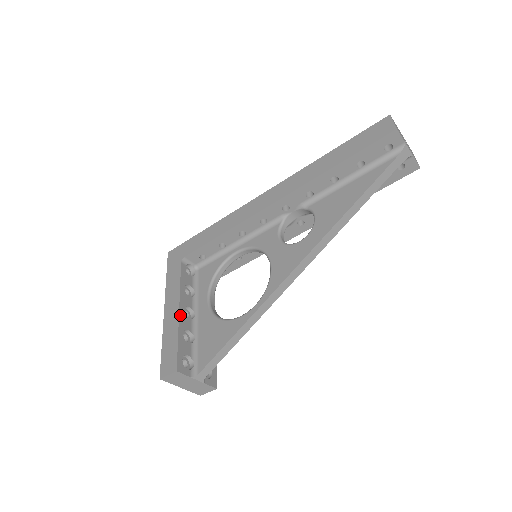
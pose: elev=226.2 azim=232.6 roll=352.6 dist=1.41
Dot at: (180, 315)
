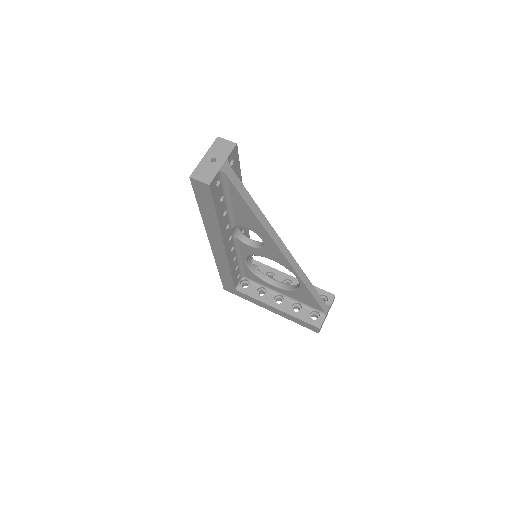
Dot at: (281, 310)
